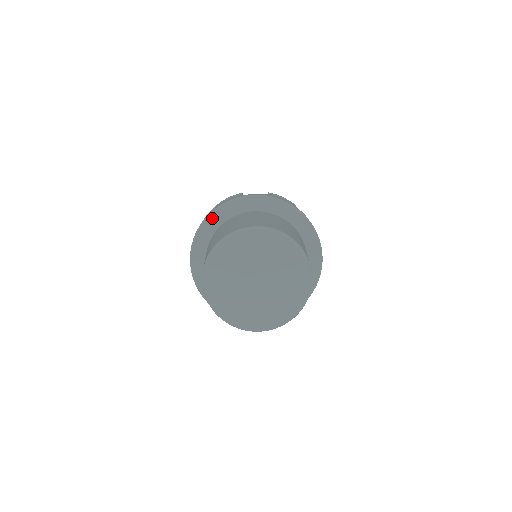
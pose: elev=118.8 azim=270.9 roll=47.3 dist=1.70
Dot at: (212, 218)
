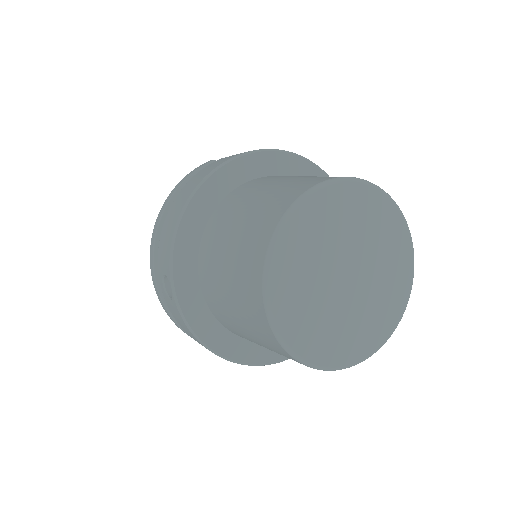
Dot at: (197, 201)
